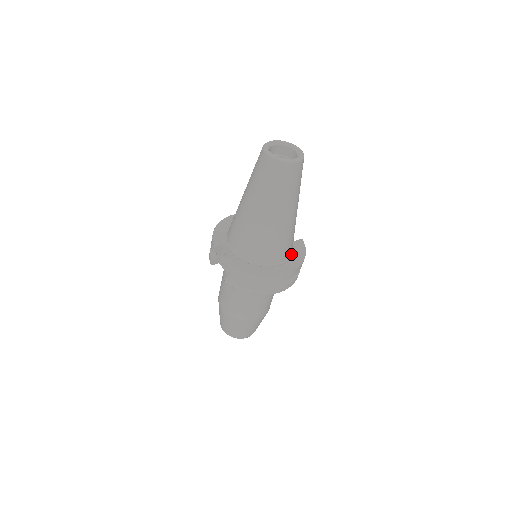
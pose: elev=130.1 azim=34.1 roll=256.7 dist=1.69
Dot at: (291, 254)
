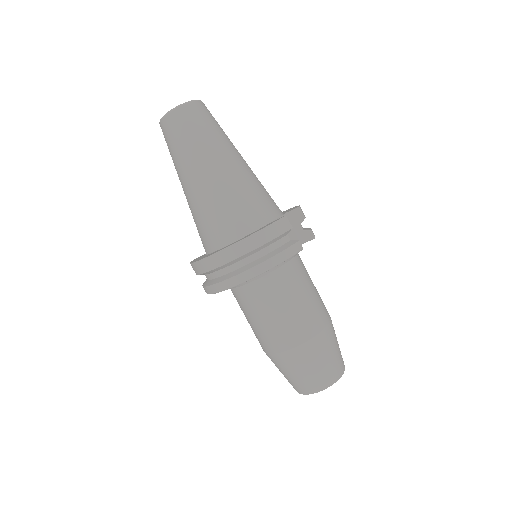
Dot at: (247, 235)
